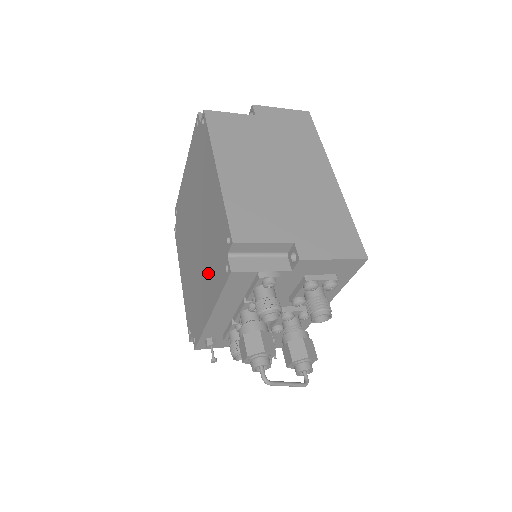
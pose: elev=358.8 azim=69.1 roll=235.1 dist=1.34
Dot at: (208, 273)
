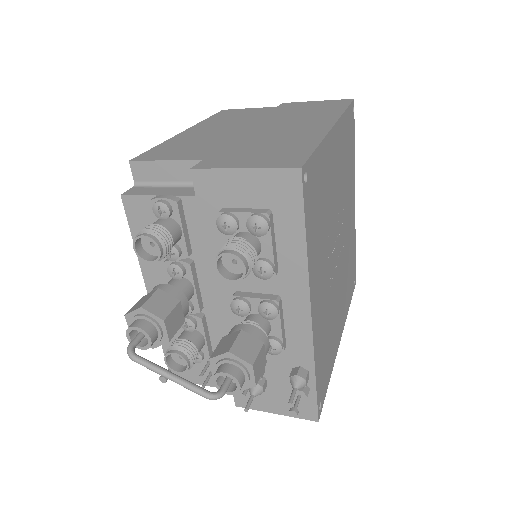
Dot at: occluded
